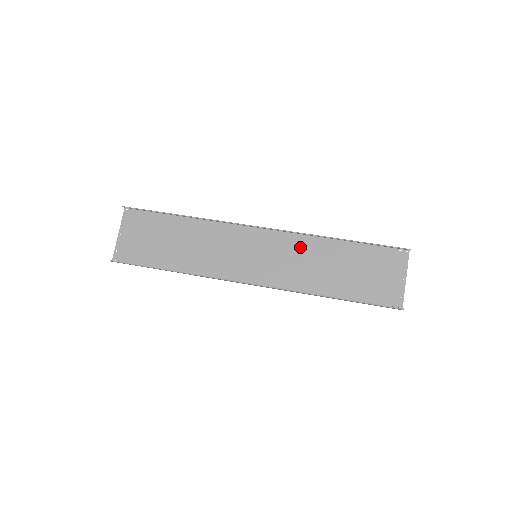
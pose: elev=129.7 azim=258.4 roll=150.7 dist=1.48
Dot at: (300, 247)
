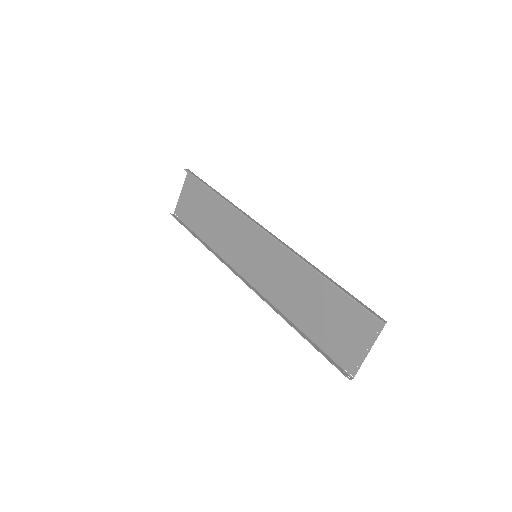
Dot at: (290, 265)
